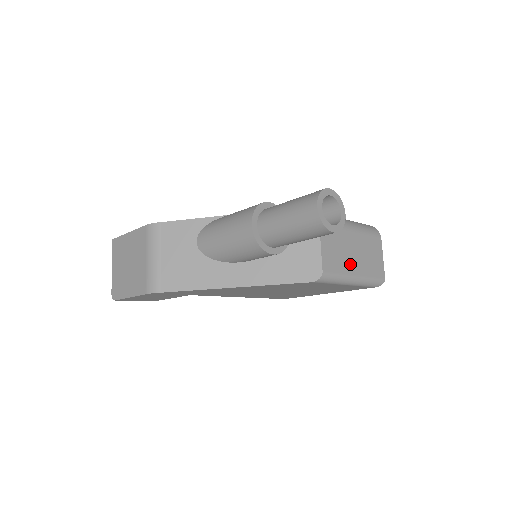
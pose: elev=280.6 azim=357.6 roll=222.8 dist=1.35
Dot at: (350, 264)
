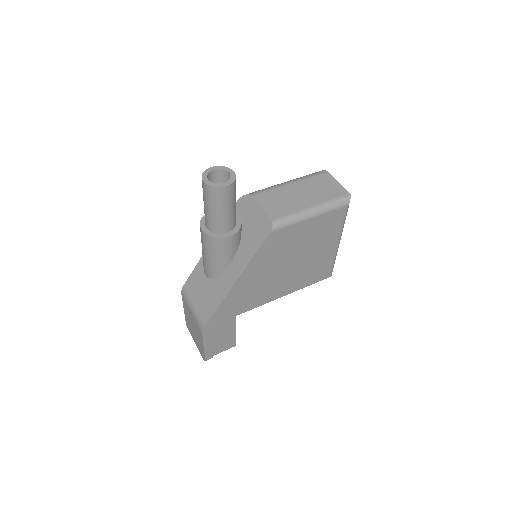
Dot at: (300, 203)
